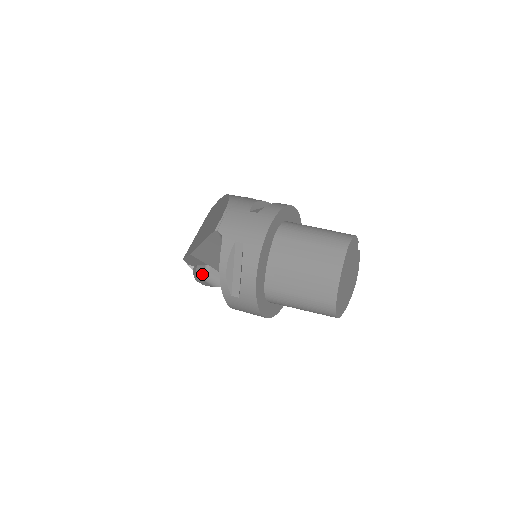
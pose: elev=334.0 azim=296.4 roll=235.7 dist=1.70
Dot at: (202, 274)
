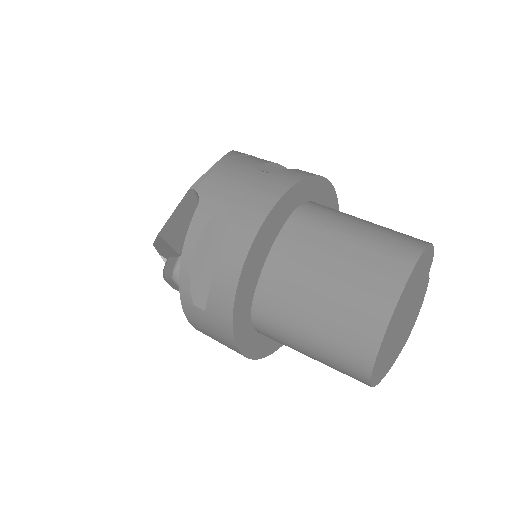
Dot at: (171, 269)
